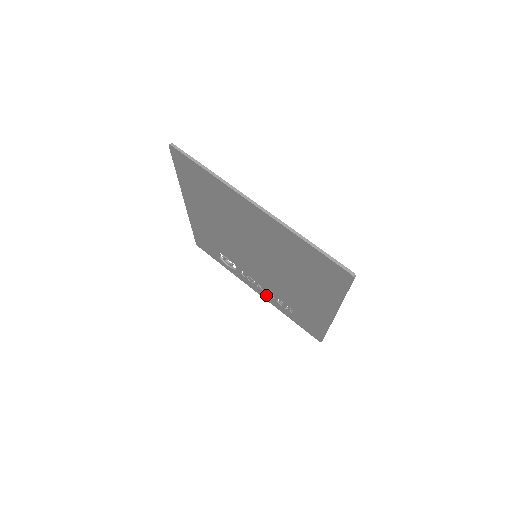
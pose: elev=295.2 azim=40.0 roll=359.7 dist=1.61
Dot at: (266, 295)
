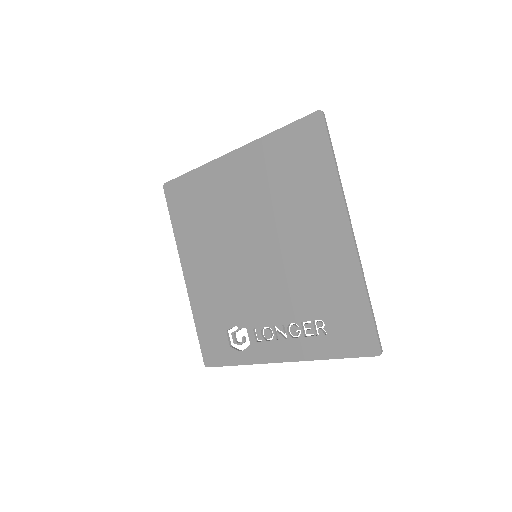
Dot at: (291, 344)
